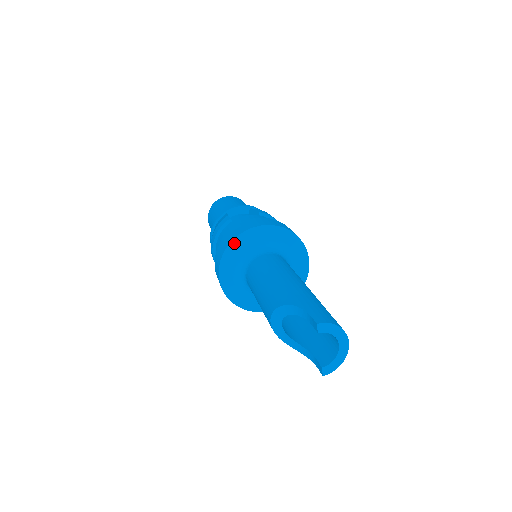
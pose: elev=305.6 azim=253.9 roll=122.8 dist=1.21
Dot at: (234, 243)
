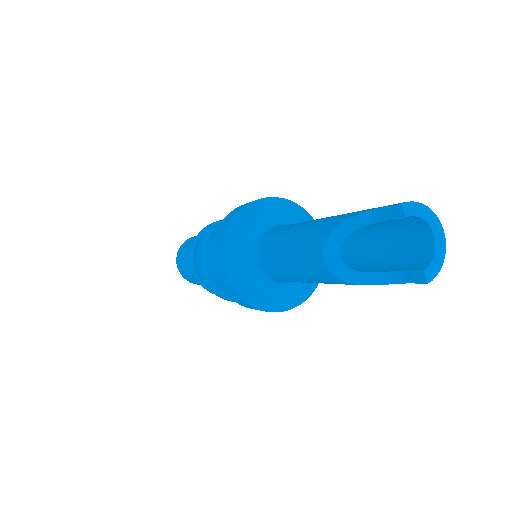
Dot at: (233, 225)
